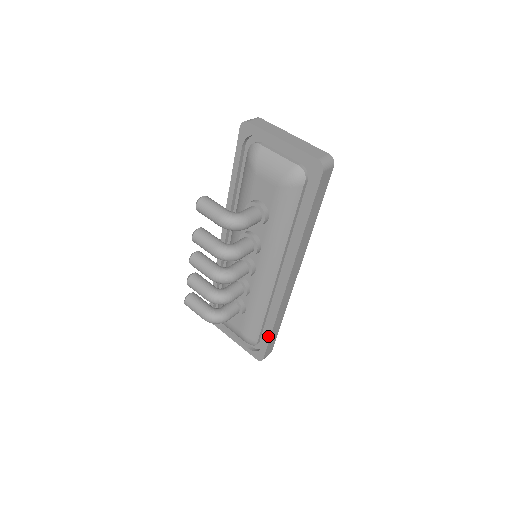
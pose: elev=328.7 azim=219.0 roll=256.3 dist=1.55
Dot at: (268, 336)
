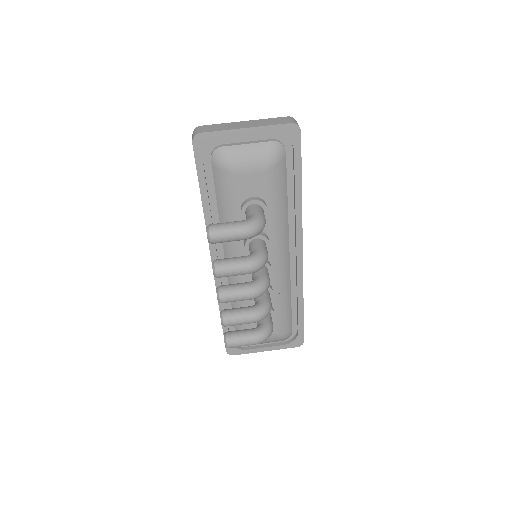
Dot at: (301, 316)
